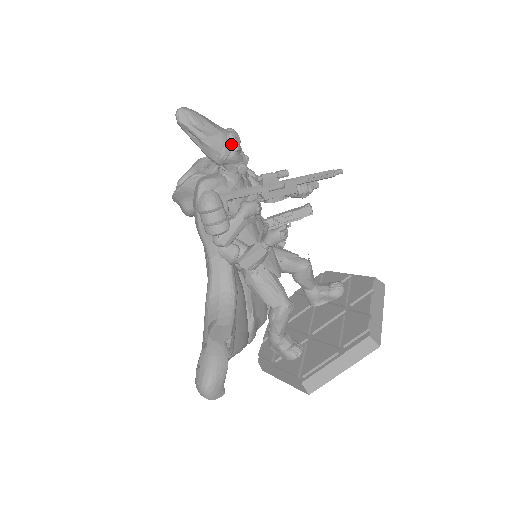
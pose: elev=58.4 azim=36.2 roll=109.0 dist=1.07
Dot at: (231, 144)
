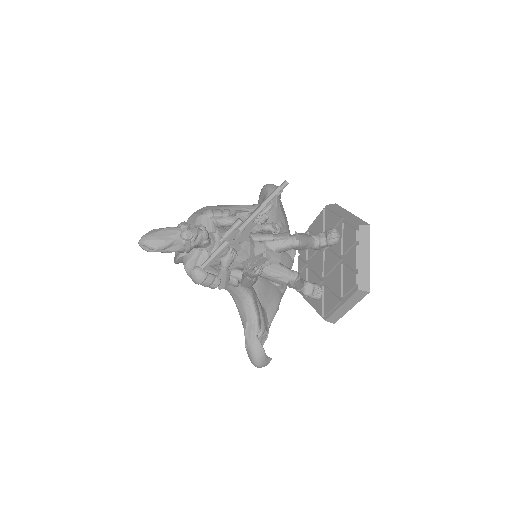
Dot at: (187, 242)
